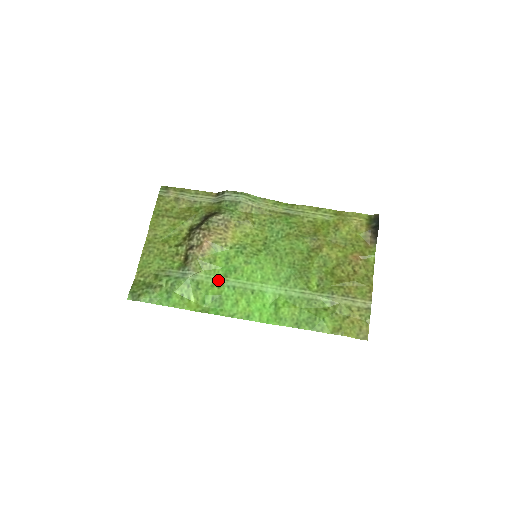
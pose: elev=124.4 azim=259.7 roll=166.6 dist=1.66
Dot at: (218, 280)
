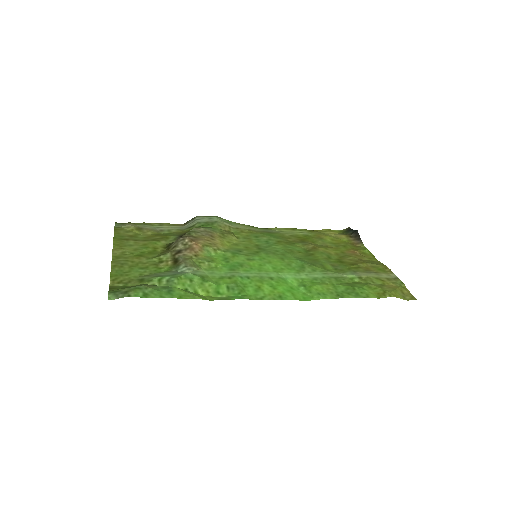
Dot at: (225, 273)
